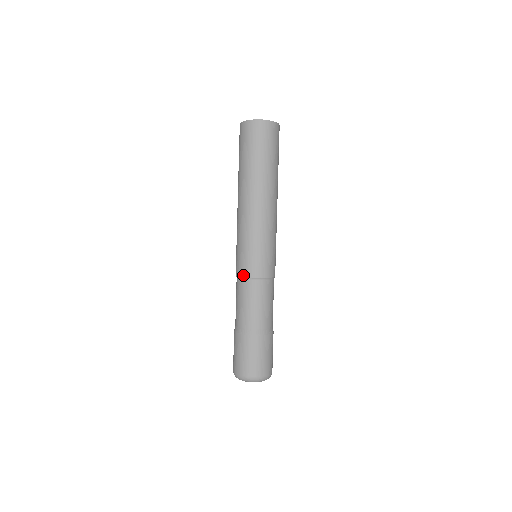
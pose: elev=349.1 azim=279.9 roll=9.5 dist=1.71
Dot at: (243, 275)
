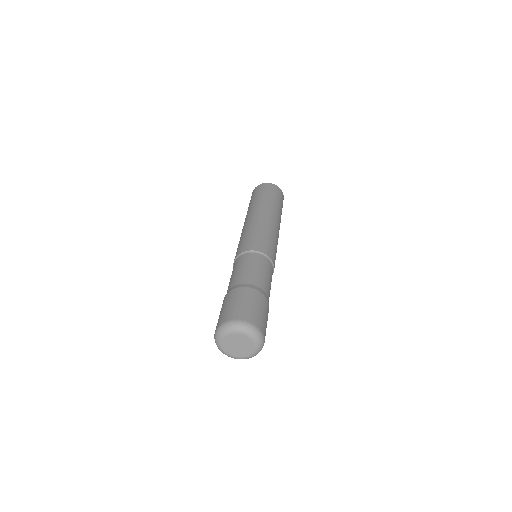
Dot at: (243, 251)
